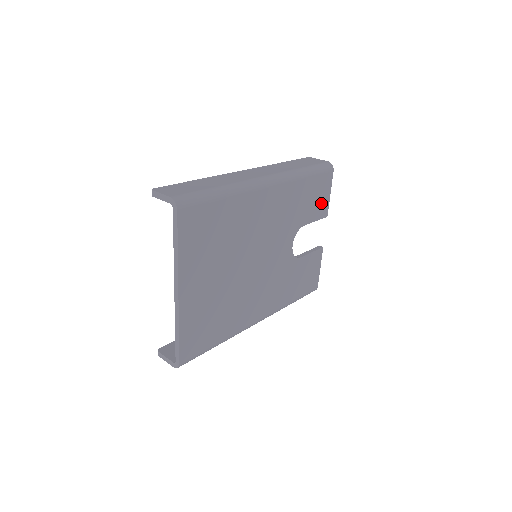
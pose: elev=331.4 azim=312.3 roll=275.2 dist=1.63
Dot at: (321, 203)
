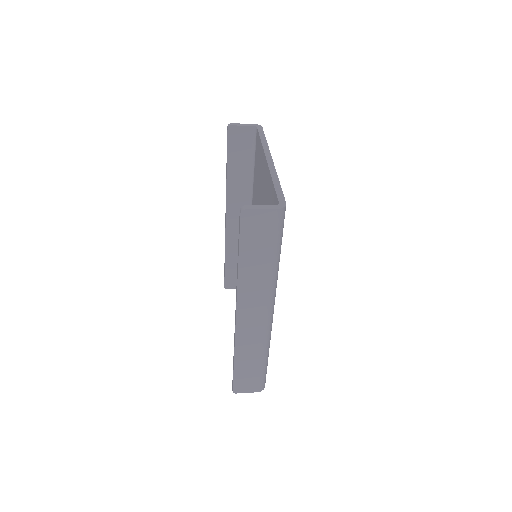
Dot at: occluded
